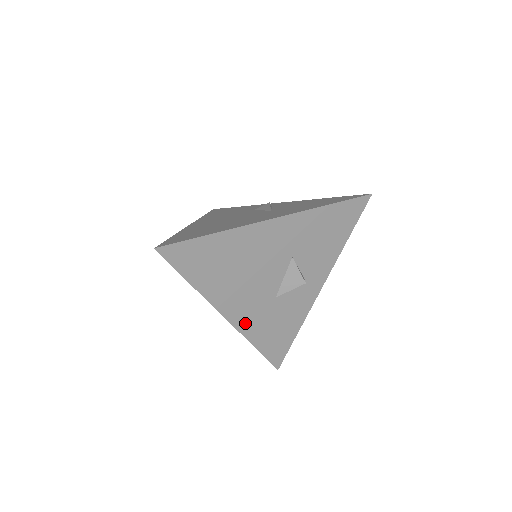
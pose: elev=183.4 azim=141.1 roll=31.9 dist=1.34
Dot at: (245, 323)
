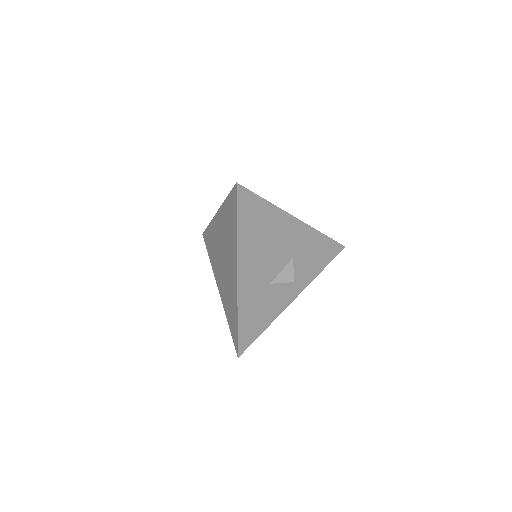
Dot at: (244, 291)
